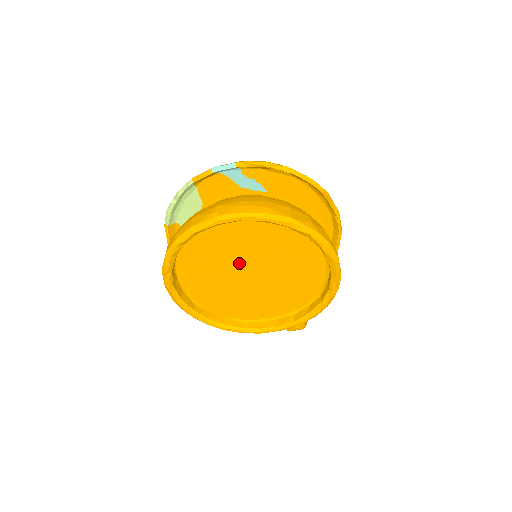
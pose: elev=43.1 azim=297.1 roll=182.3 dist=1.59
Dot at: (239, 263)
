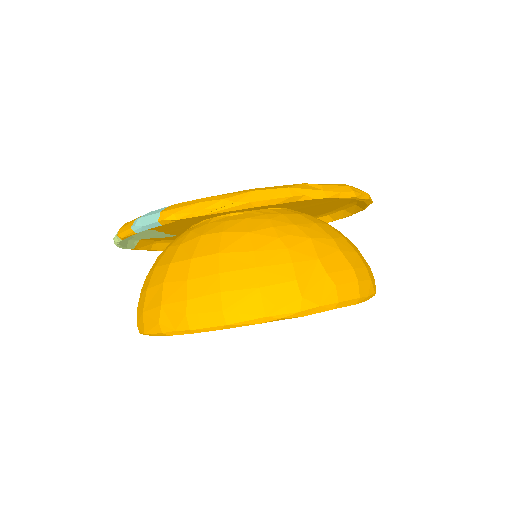
Dot at: occluded
